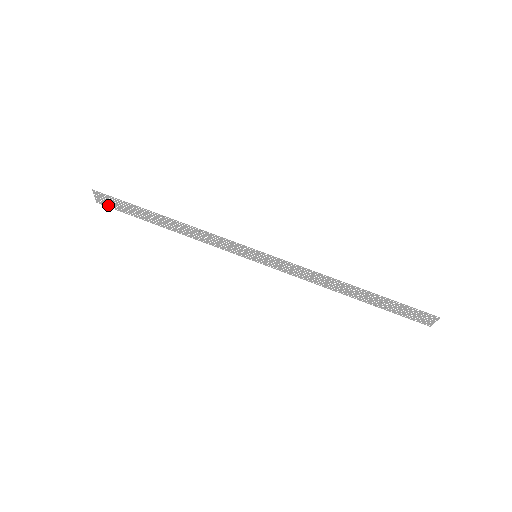
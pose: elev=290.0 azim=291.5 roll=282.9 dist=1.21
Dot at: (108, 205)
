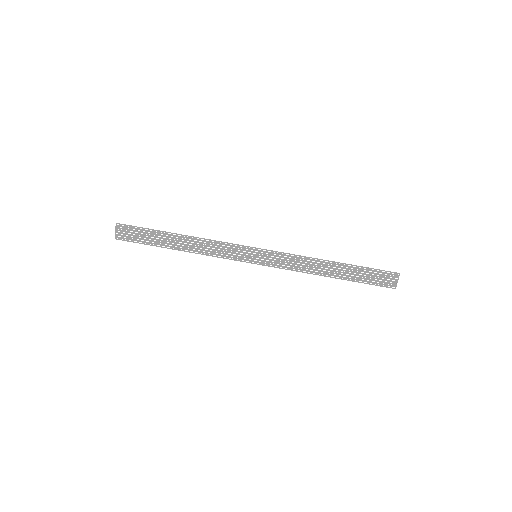
Dot at: (126, 239)
